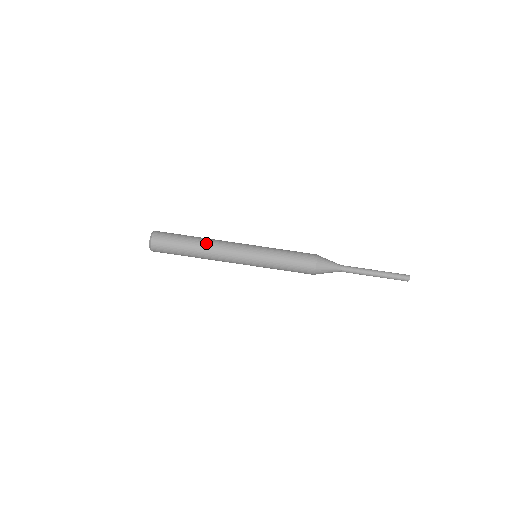
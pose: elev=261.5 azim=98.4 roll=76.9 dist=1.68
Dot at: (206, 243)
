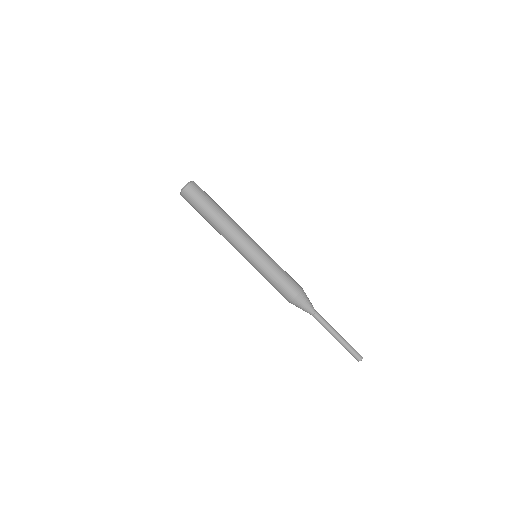
Dot at: (226, 217)
